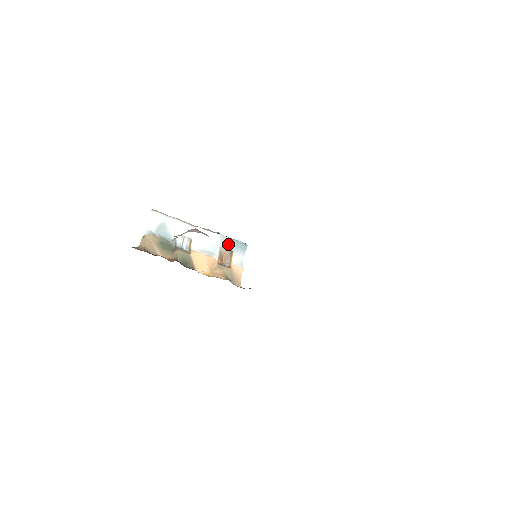
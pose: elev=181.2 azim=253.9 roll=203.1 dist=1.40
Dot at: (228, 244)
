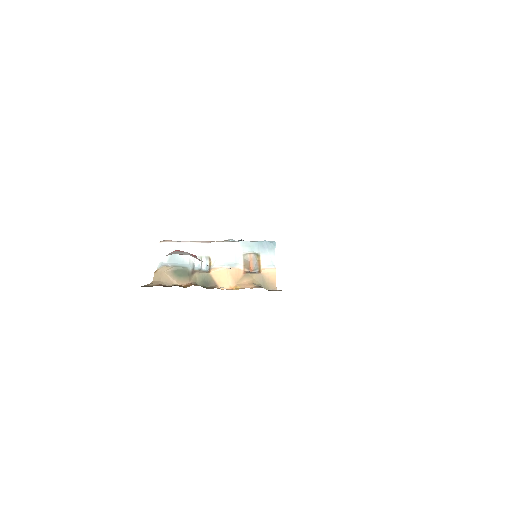
Dot at: (252, 248)
